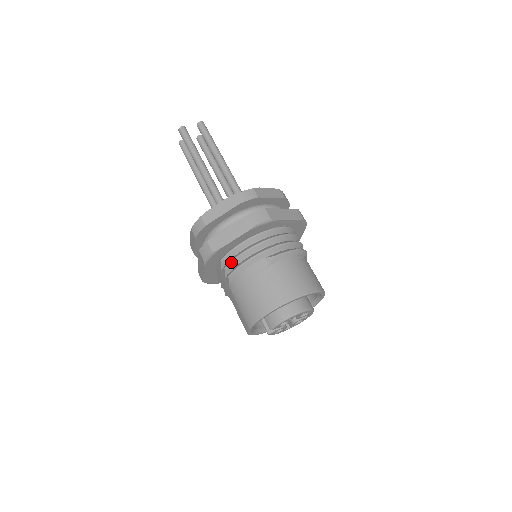
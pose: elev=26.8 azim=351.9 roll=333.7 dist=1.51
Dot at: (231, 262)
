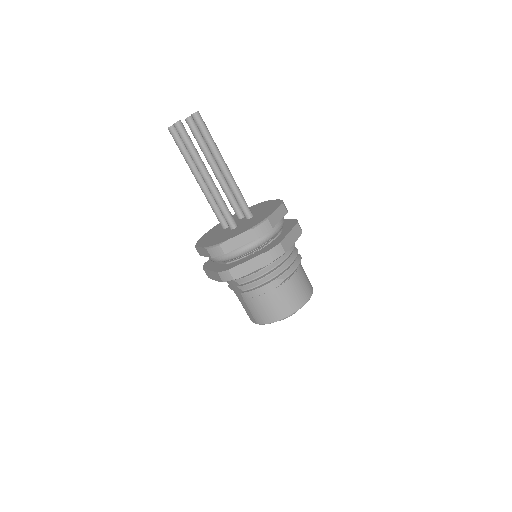
Dot at: (247, 282)
